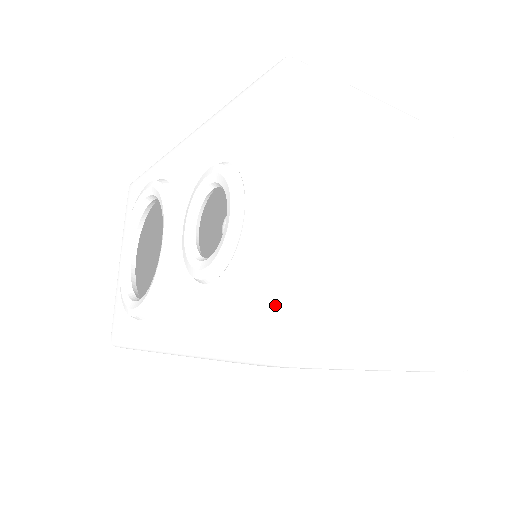
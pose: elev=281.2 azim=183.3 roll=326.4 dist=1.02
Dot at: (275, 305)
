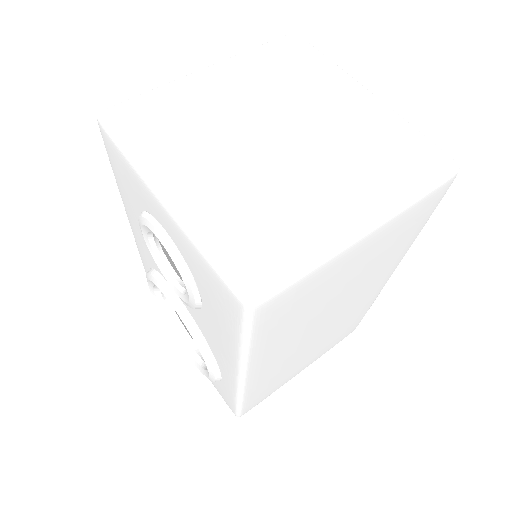
Dot at: (217, 266)
